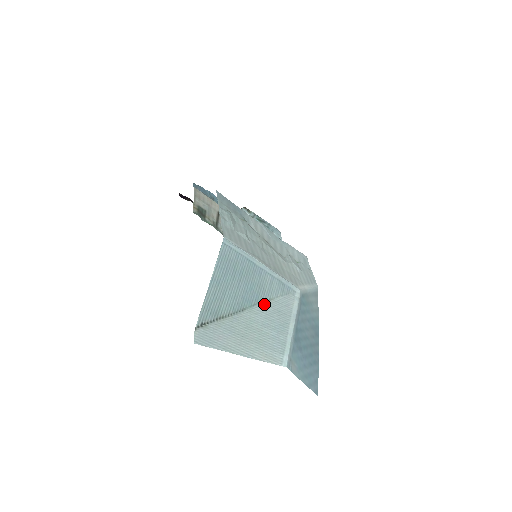
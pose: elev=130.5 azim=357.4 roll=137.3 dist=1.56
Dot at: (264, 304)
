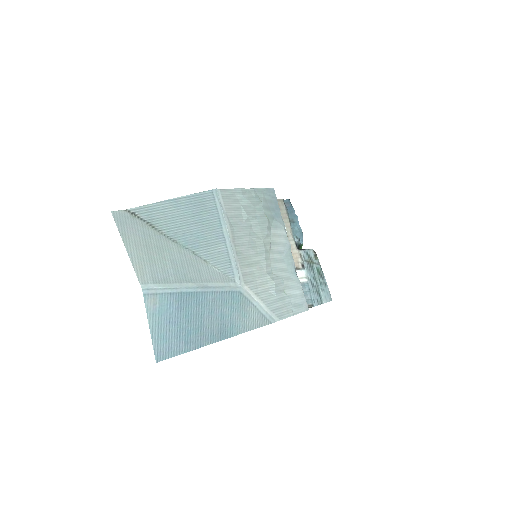
Dot at: (196, 256)
